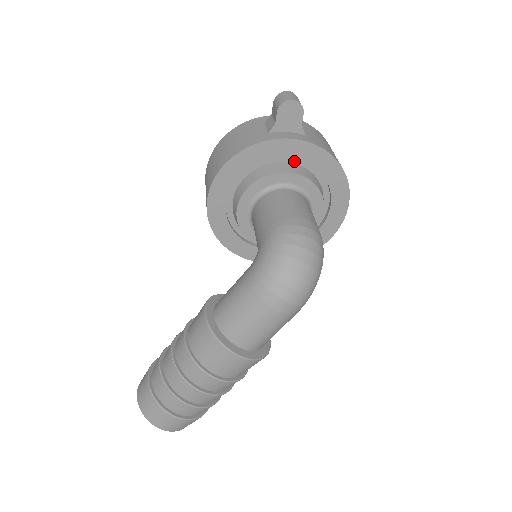
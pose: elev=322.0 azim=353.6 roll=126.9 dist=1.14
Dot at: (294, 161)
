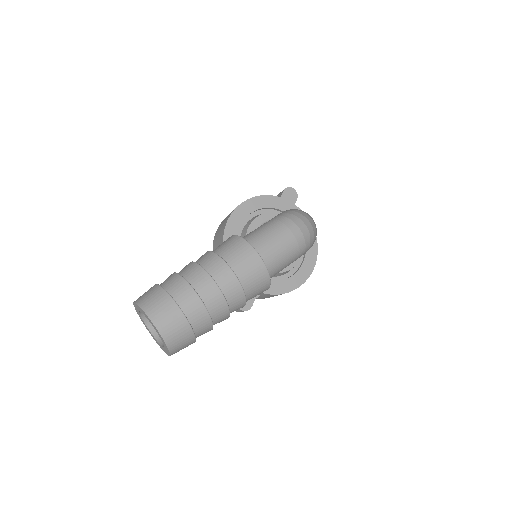
Dot at: occluded
